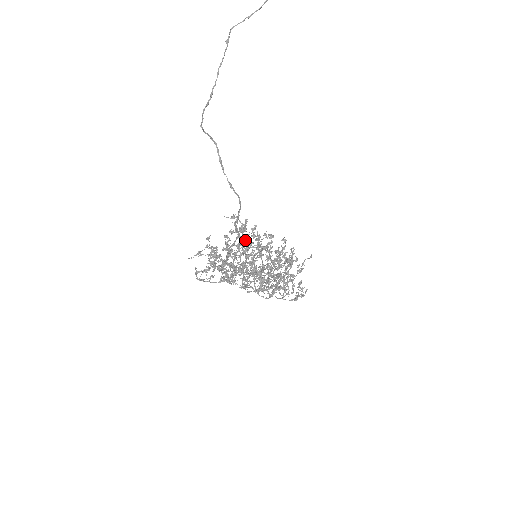
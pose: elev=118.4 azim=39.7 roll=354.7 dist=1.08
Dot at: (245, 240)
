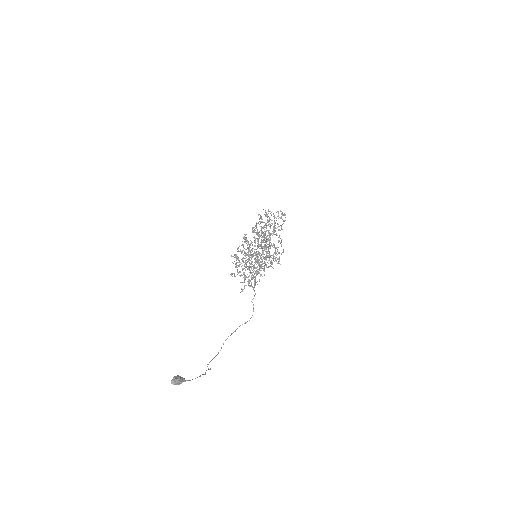
Dot at: occluded
